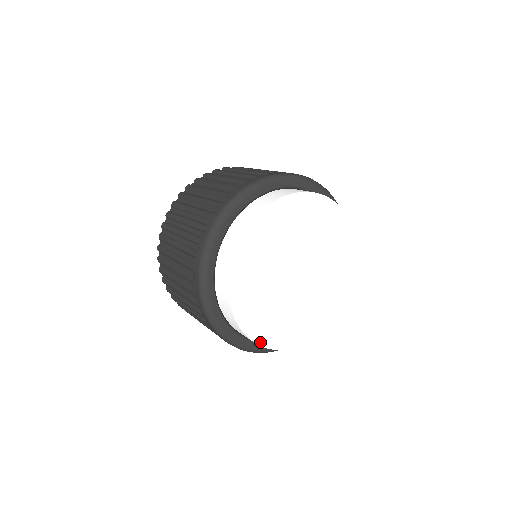
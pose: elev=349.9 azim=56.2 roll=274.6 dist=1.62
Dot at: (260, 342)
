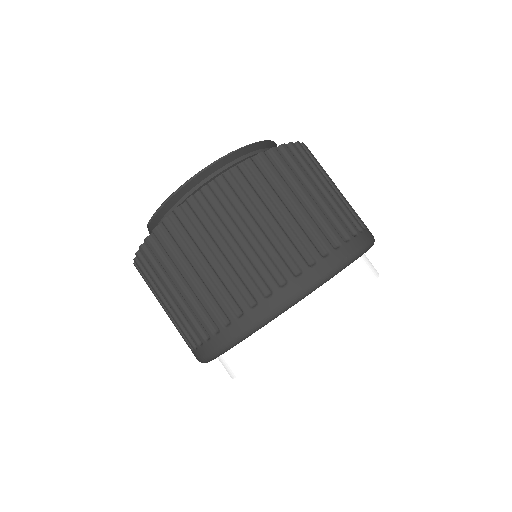
Dot at: occluded
